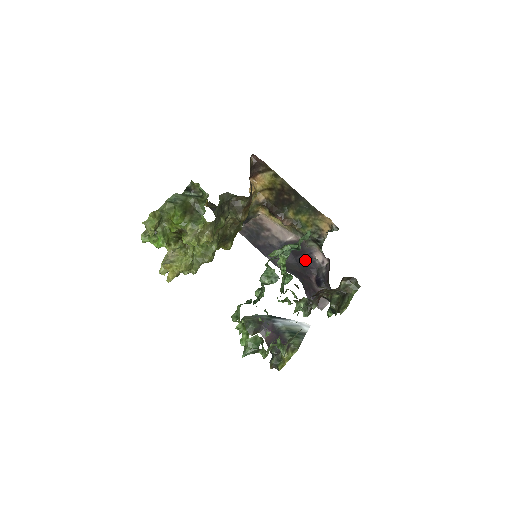
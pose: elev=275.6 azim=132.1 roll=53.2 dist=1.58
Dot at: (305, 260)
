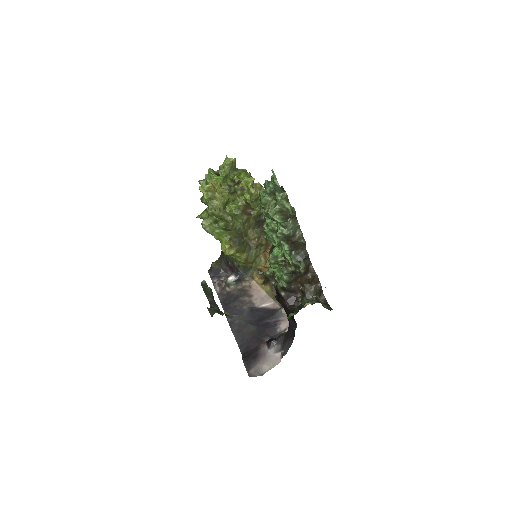
Dot at: (268, 325)
